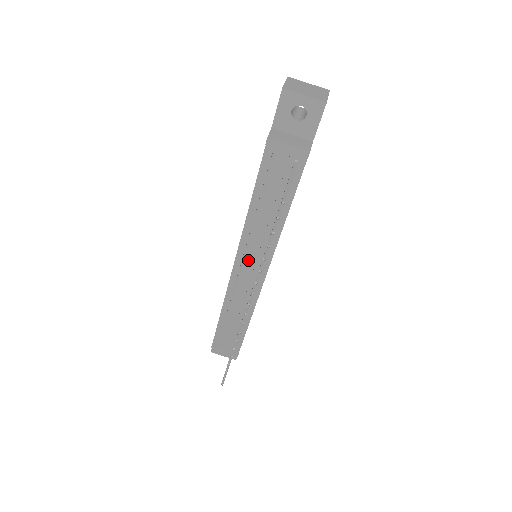
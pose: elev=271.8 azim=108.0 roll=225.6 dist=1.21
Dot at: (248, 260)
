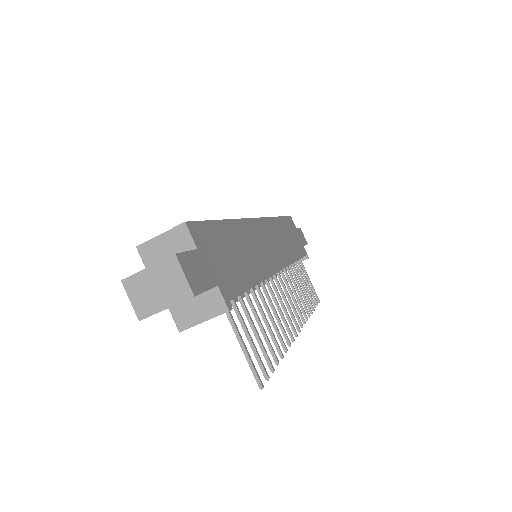
Dot at: occluded
